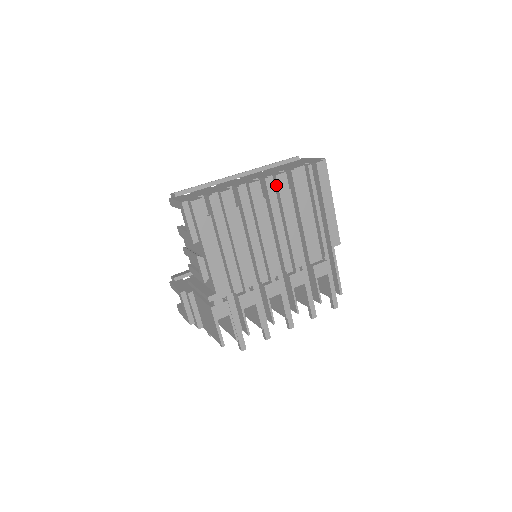
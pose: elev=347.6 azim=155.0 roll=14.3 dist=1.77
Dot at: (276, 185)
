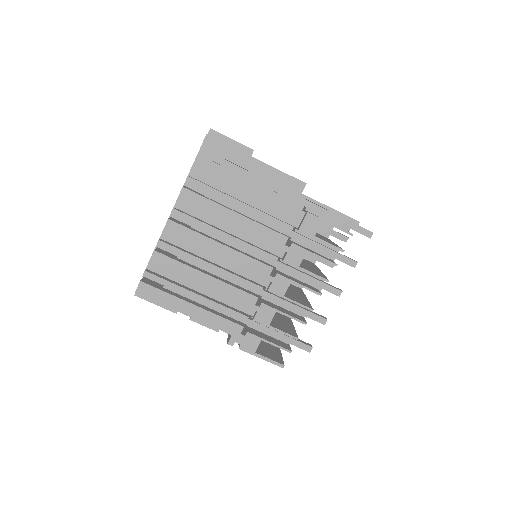
Dot at: (188, 205)
